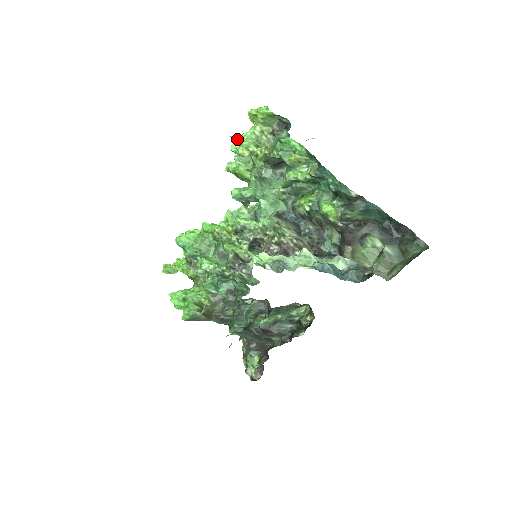
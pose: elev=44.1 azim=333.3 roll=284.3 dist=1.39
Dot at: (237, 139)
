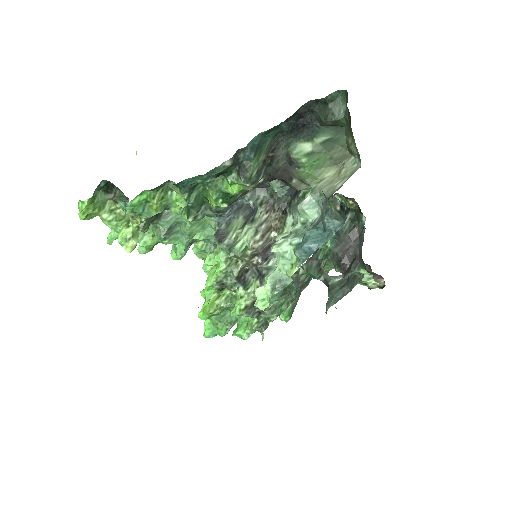
Dot at: (112, 241)
